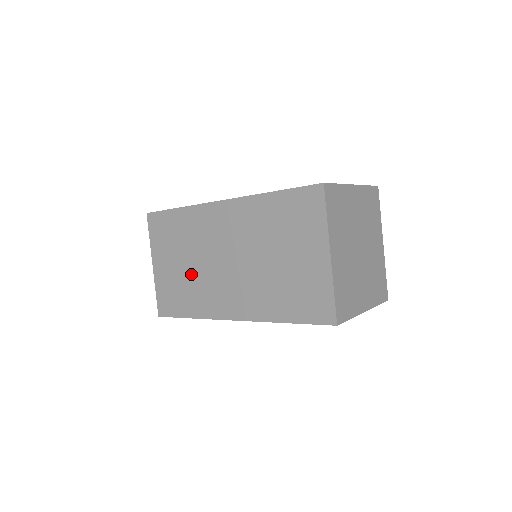
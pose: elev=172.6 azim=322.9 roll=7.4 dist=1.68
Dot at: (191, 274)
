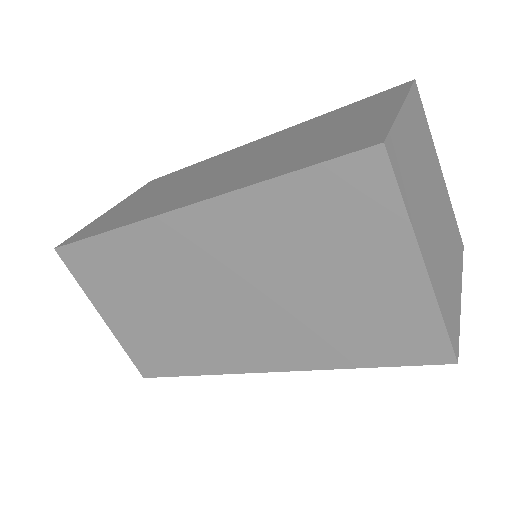
Dot at: (170, 322)
